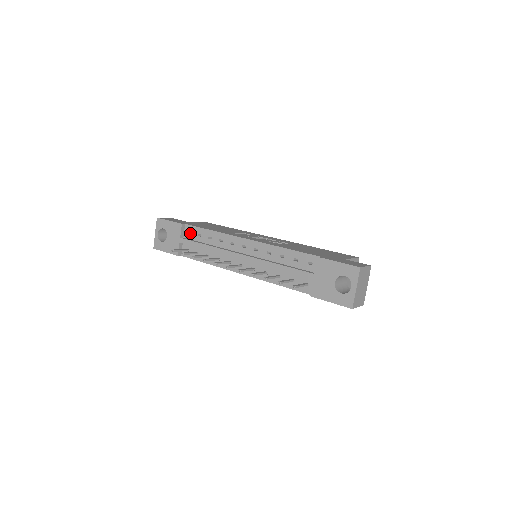
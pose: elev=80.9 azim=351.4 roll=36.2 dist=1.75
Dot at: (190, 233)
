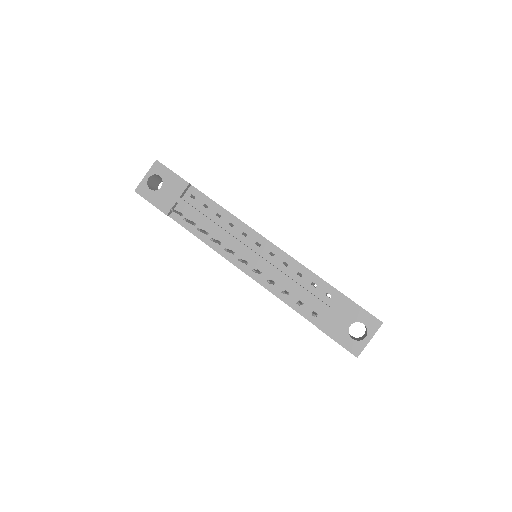
Dot at: (192, 197)
